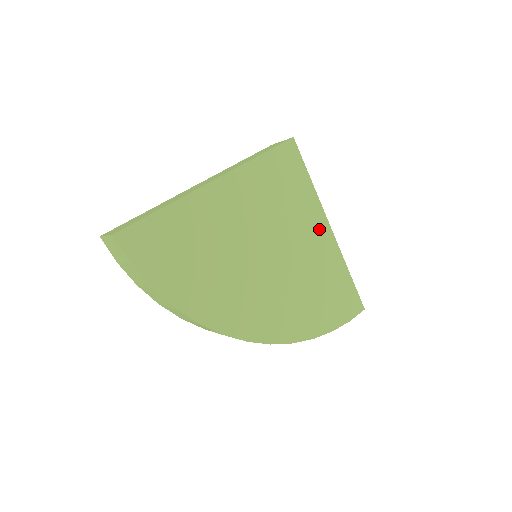
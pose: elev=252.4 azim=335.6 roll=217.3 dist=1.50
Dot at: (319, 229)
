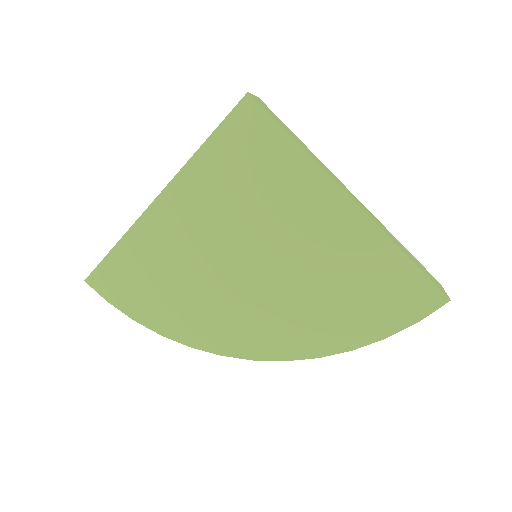
Dot at: (327, 205)
